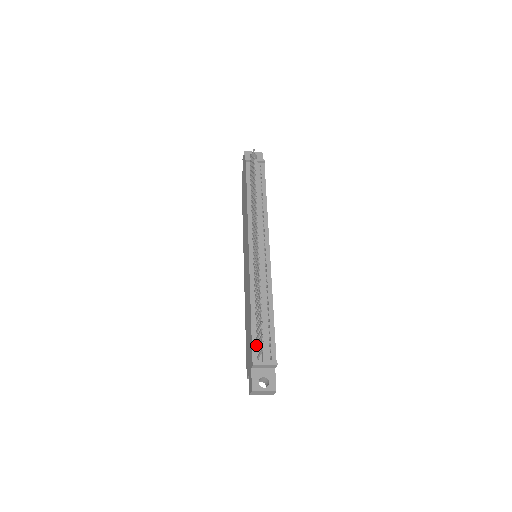
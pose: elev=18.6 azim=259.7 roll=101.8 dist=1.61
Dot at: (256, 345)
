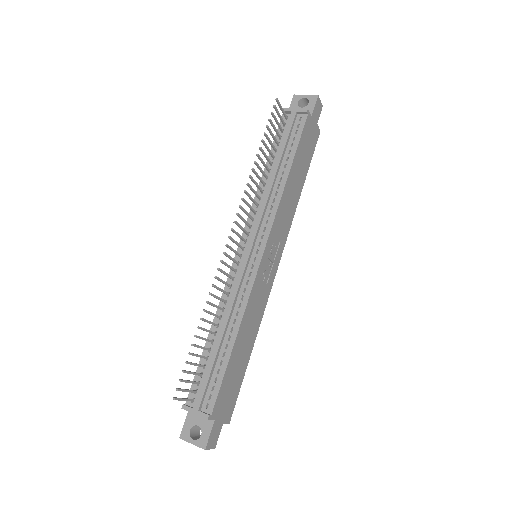
Dot at: (197, 383)
